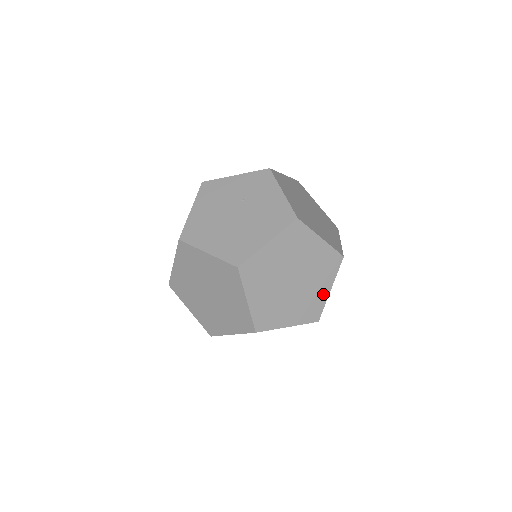
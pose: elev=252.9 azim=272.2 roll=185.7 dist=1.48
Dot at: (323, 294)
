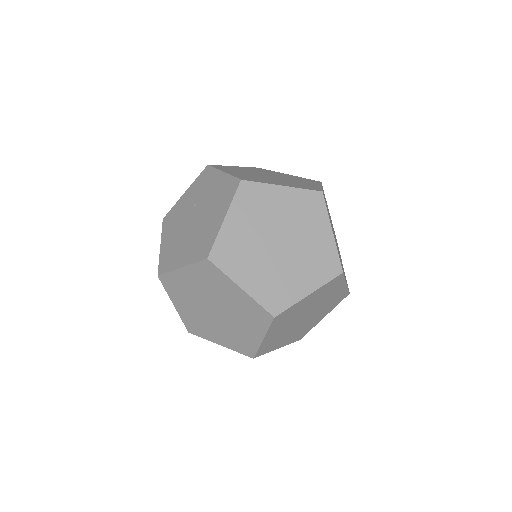
Dot at: (327, 241)
